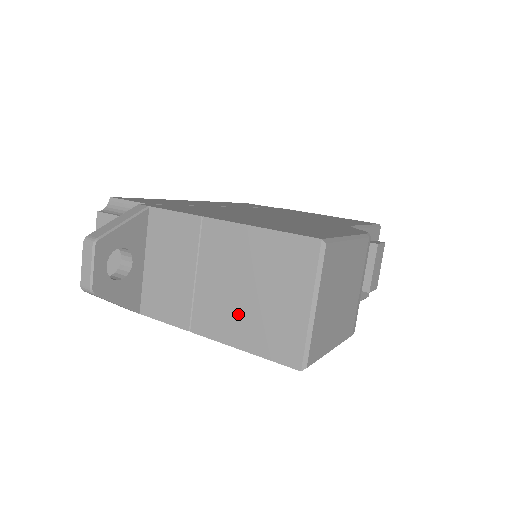
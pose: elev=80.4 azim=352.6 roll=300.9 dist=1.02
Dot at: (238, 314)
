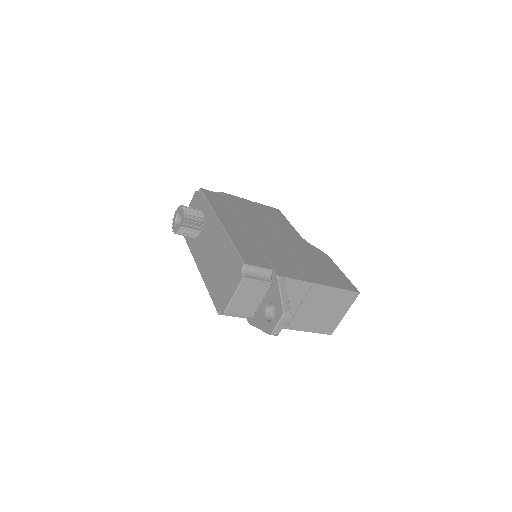
Dot at: (314, 320)
